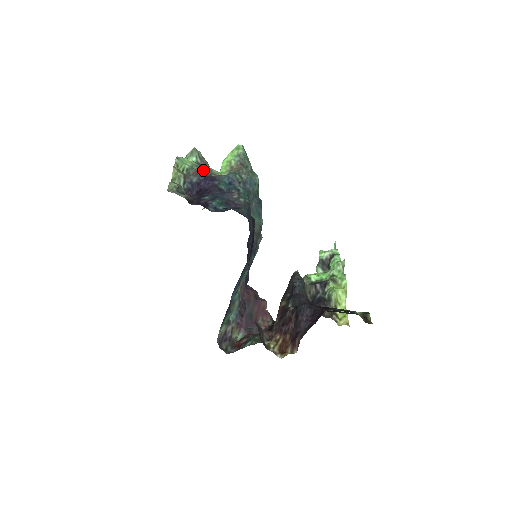
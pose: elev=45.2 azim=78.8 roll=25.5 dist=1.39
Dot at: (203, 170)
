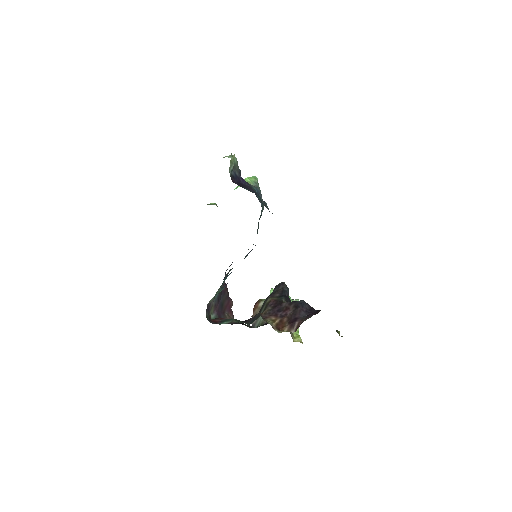
Dot at: occluded
